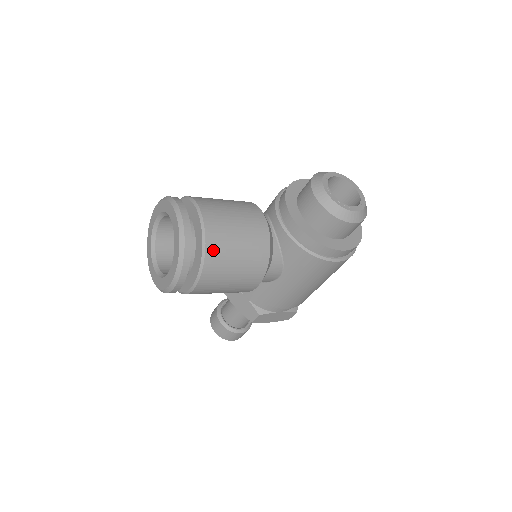
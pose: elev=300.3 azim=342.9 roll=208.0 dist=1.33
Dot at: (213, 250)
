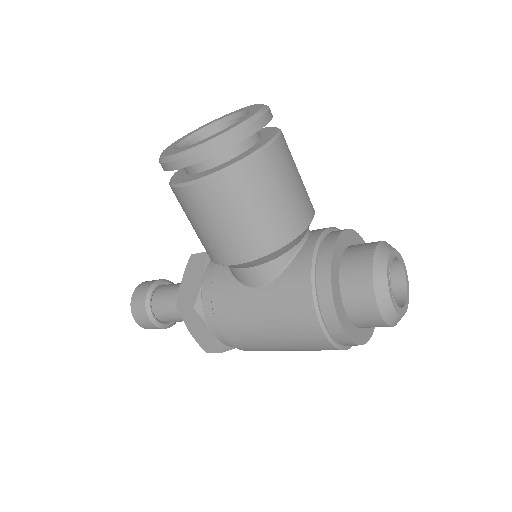
Dot at: (250, 172)
